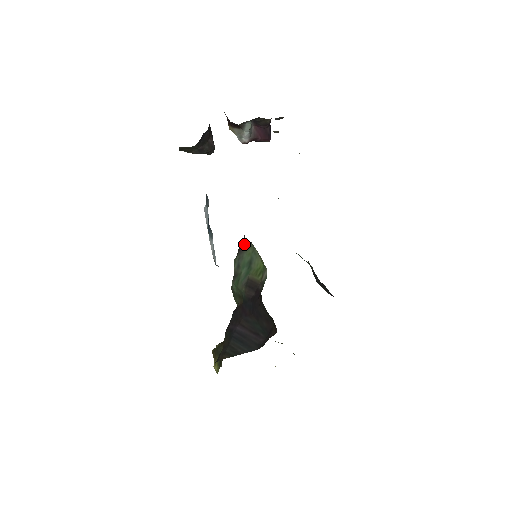
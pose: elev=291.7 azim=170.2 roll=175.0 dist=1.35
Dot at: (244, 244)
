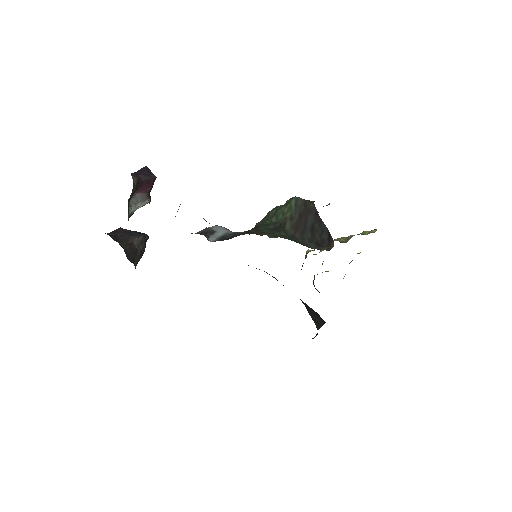
Dot at: occluded
